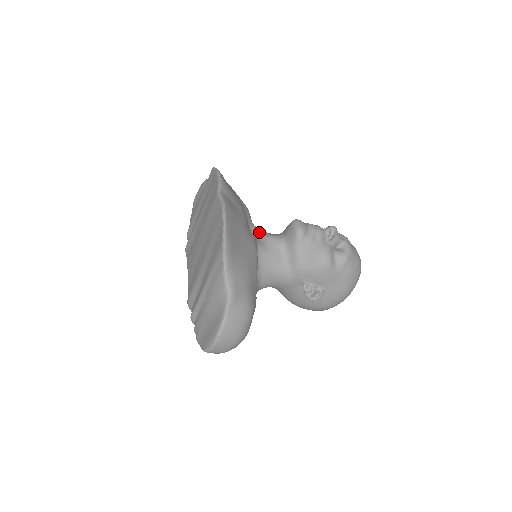
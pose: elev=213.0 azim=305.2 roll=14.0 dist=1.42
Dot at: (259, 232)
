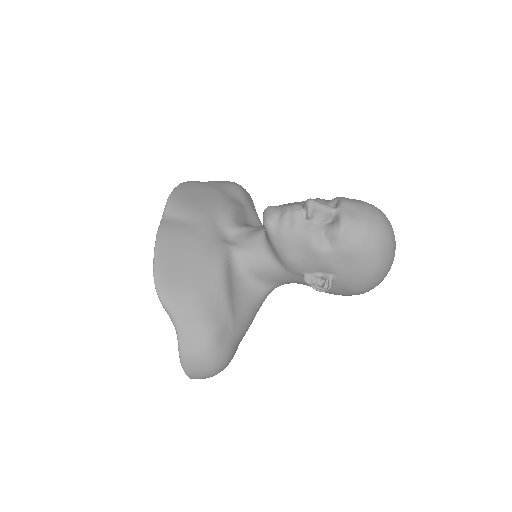
Dot at: (242, 232)
